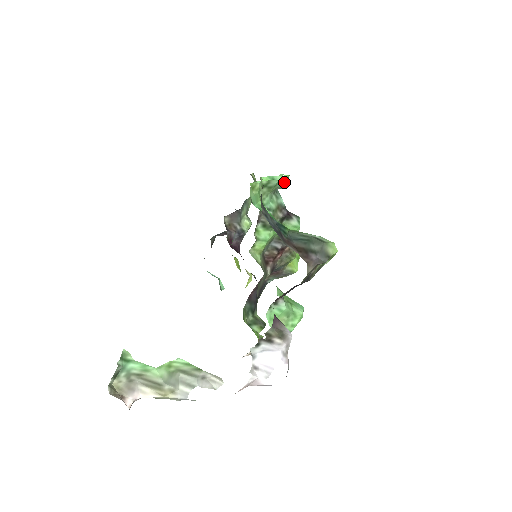
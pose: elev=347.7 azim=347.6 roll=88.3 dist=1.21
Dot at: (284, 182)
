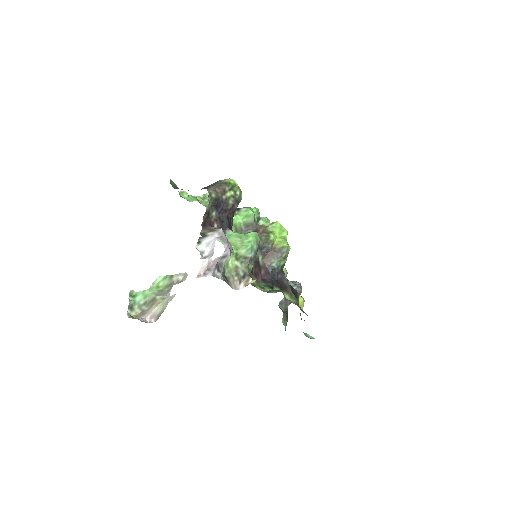
Dot at: (254, 212)
